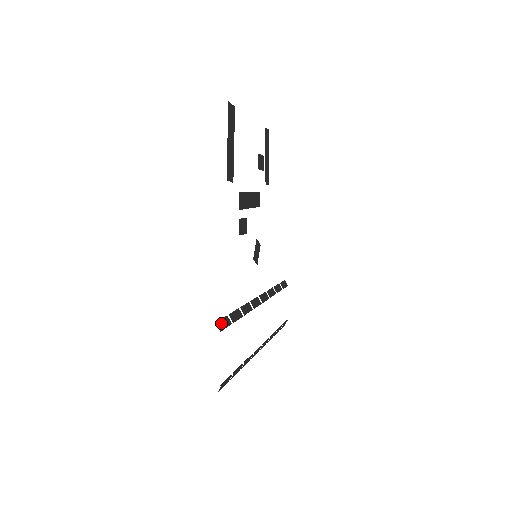
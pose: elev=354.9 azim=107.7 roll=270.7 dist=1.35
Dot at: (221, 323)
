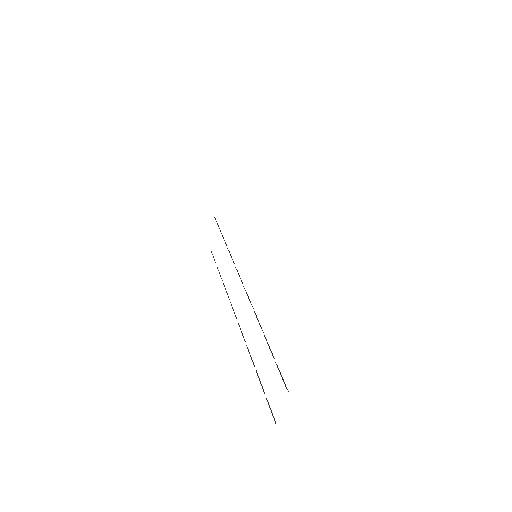
Dot at: (283, 380)
